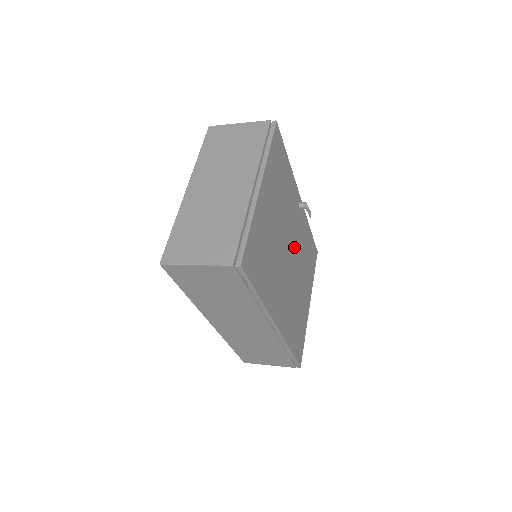
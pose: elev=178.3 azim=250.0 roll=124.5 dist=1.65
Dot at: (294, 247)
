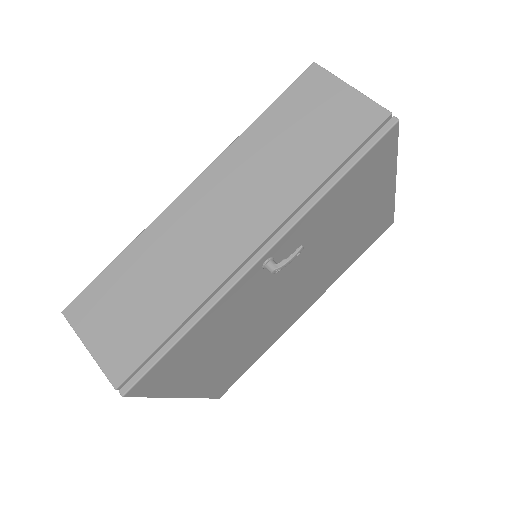
Dot at: (293, 274)
